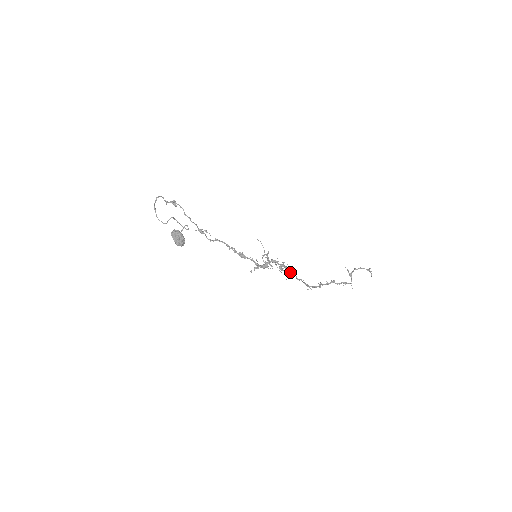
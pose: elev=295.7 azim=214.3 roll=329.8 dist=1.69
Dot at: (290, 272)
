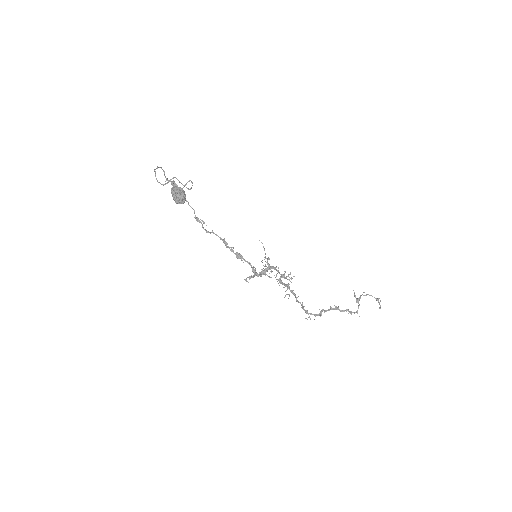
Dot at: (289, 289)
